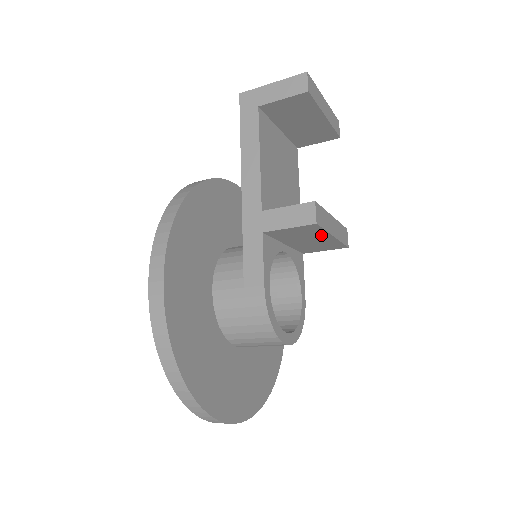
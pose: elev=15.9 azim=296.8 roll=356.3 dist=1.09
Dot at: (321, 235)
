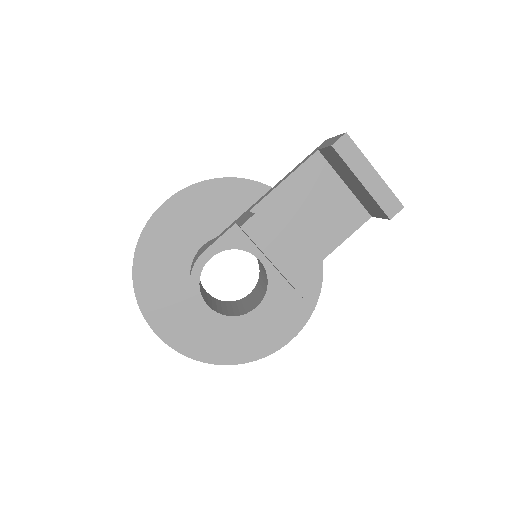
Dot at: occluded
